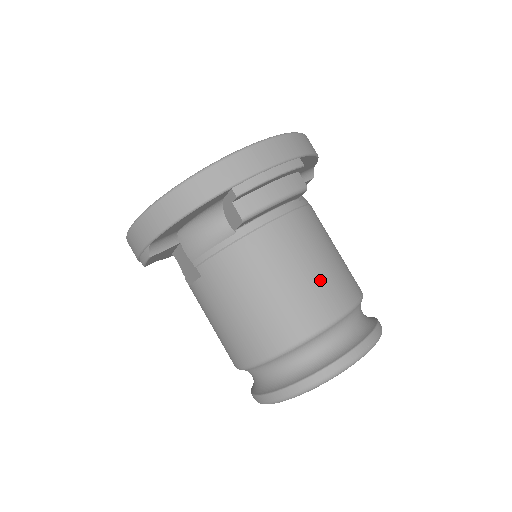
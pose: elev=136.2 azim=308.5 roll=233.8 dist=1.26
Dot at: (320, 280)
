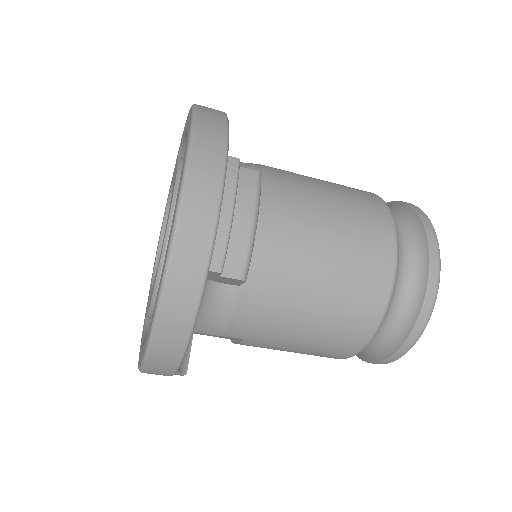
Dot at: (352, 244)
